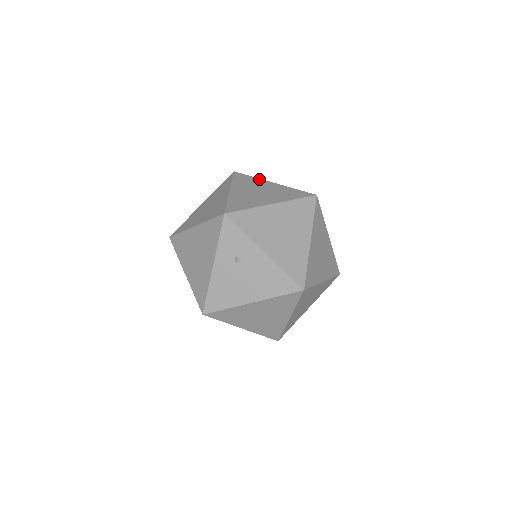
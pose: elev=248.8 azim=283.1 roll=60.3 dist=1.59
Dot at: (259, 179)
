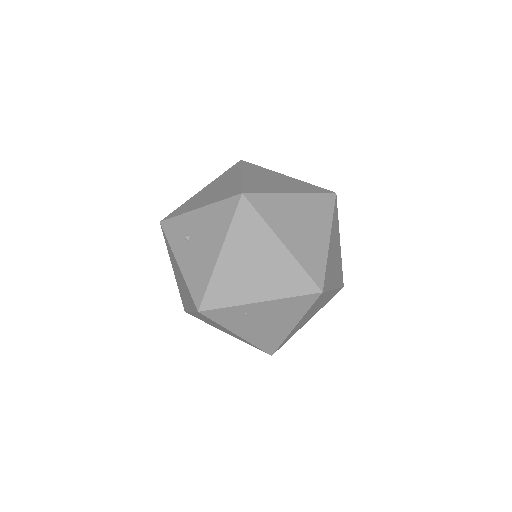
Dot at: occluded
